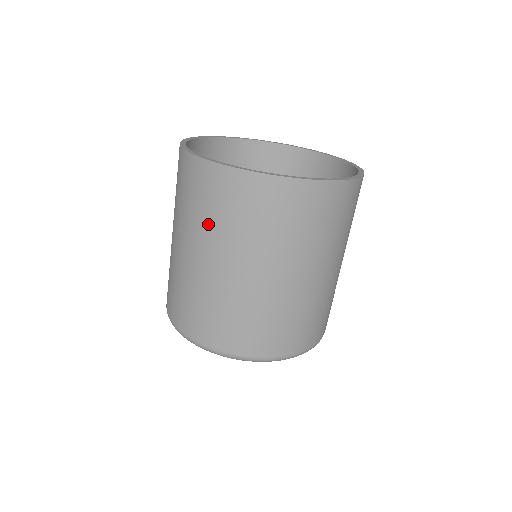
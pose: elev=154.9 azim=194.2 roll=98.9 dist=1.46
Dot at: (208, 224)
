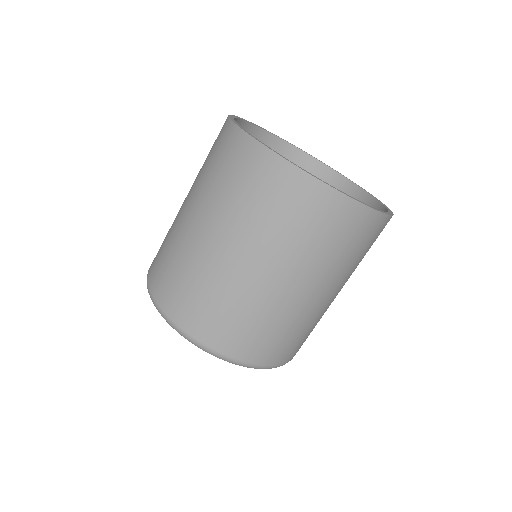
Dot at: (244, 213)
